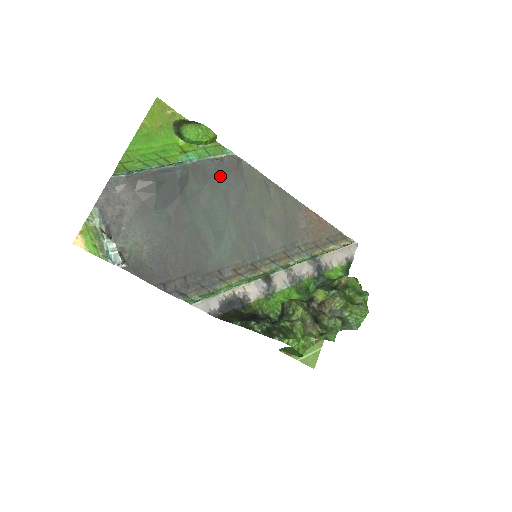
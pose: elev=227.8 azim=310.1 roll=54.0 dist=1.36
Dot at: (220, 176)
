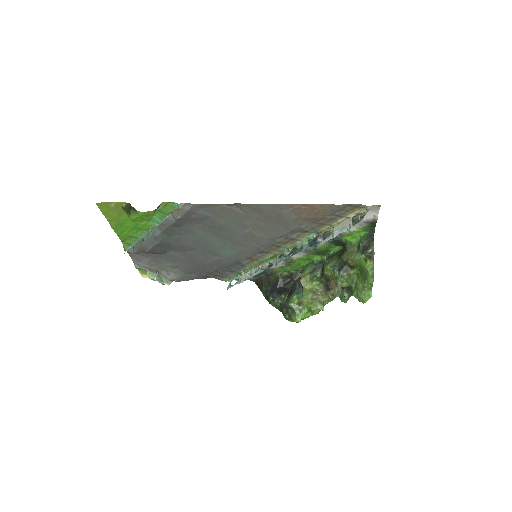
Dot at: (187, 222)
